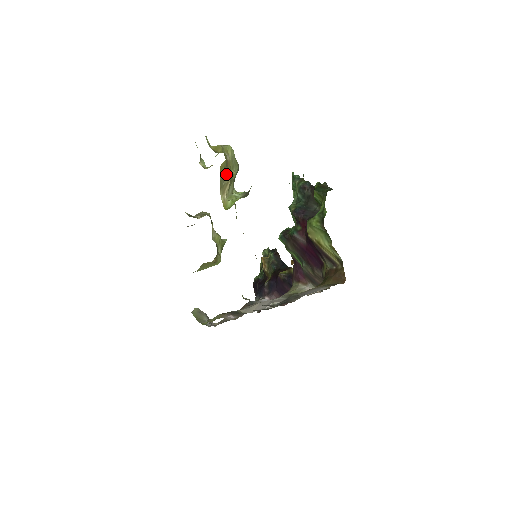
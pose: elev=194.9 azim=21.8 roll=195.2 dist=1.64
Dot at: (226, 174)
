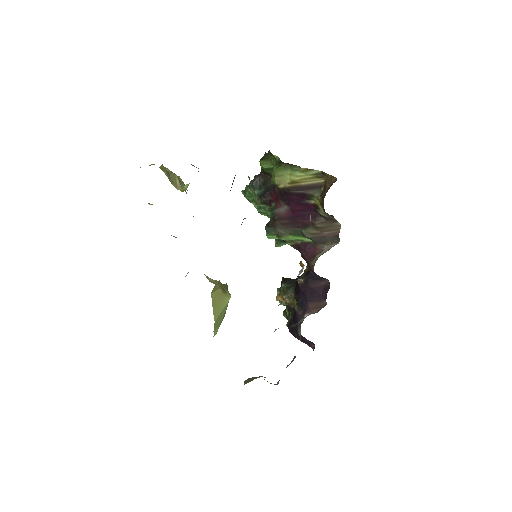
Dot at: (170, 174)
